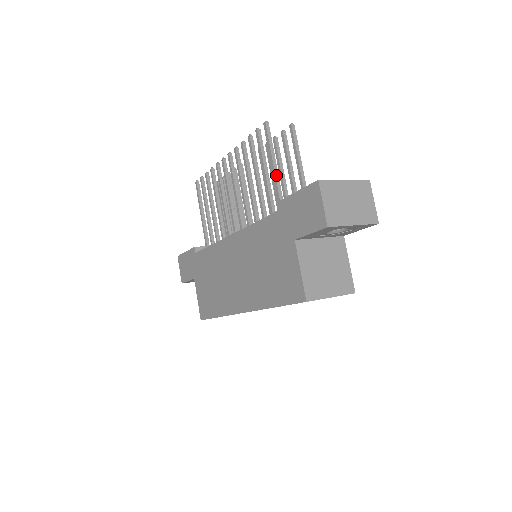
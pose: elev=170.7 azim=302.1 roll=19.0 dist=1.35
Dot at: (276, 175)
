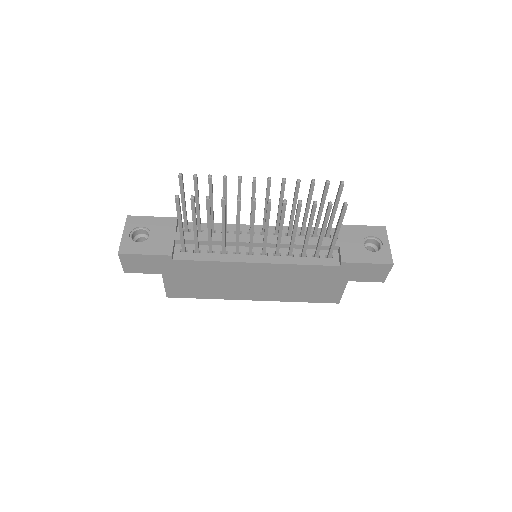
Dot at: occluded
